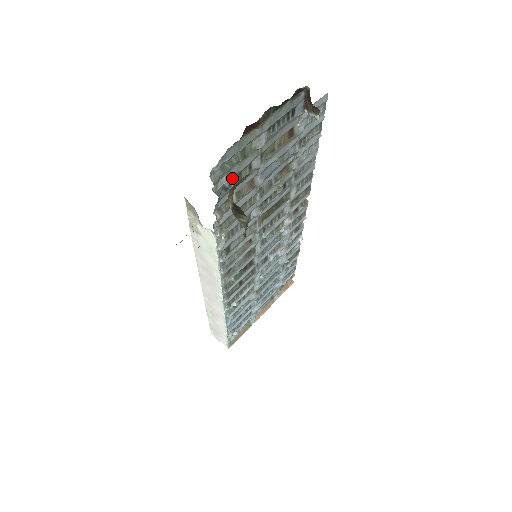
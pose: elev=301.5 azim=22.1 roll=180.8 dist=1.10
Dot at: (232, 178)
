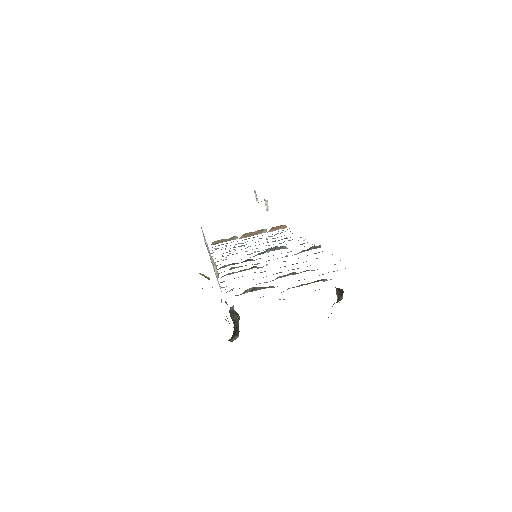
Dot at: occluded
